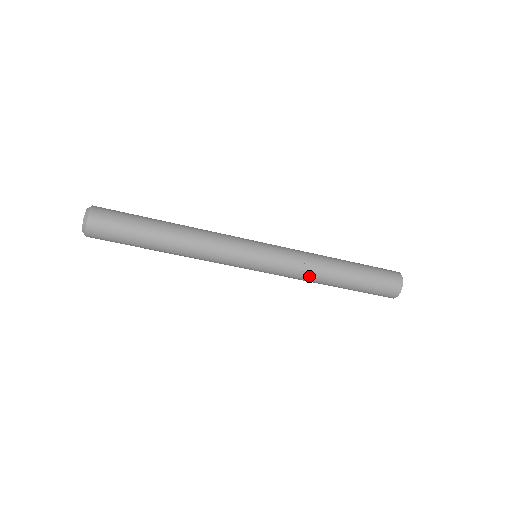
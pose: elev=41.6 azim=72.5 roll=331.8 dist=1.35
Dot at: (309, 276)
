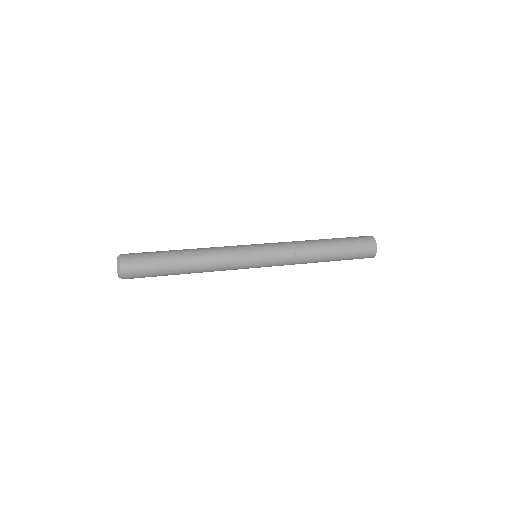
Dot at: occluded
